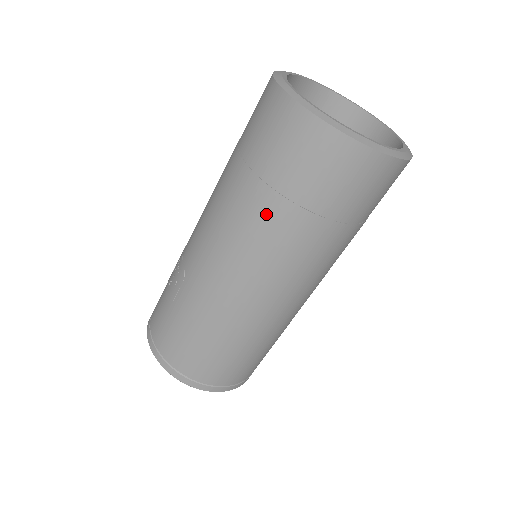
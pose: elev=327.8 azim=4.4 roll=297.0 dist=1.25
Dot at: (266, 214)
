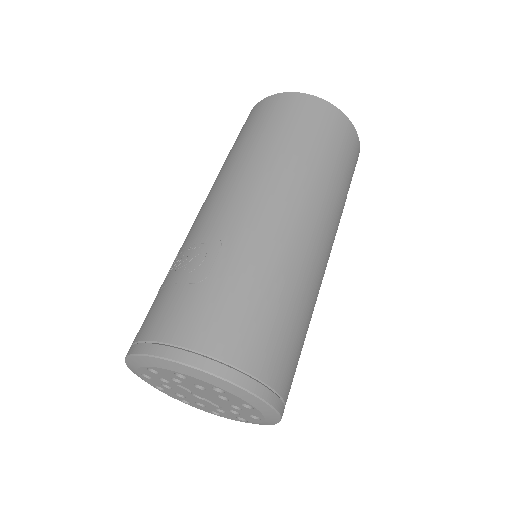
Dot at: (307, 160)
